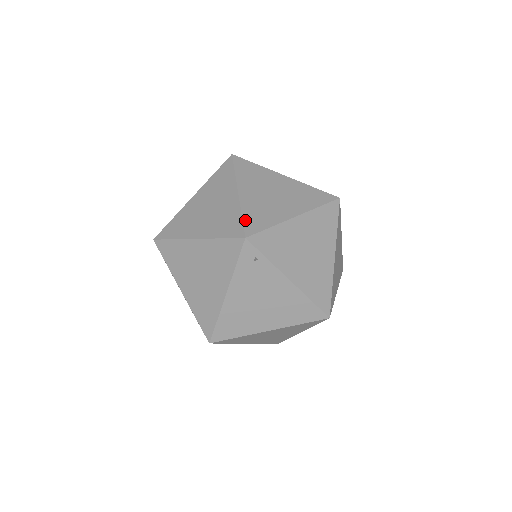
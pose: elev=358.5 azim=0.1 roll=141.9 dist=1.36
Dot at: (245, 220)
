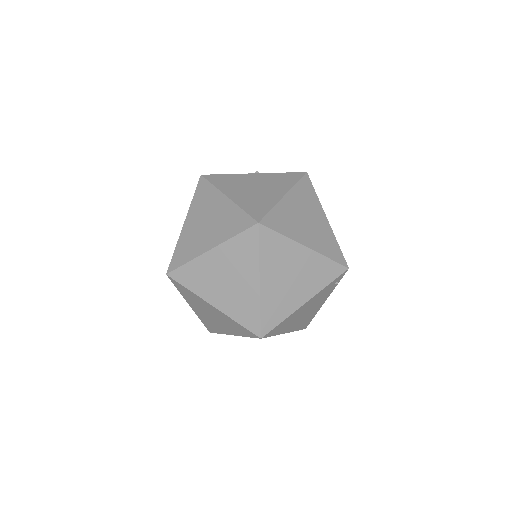
Dot at: occluded
